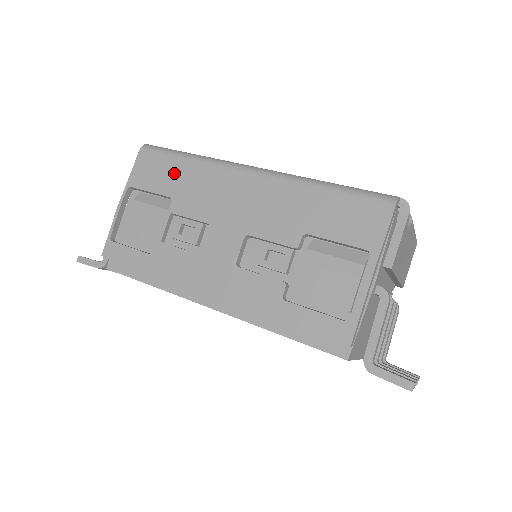
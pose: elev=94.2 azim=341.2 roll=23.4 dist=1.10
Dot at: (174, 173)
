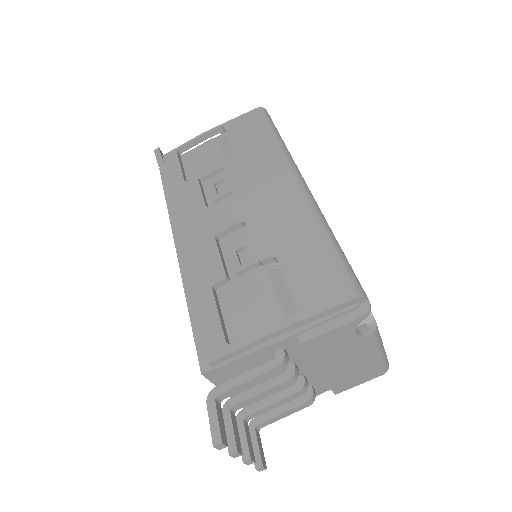
Dot at: (255, 140)
